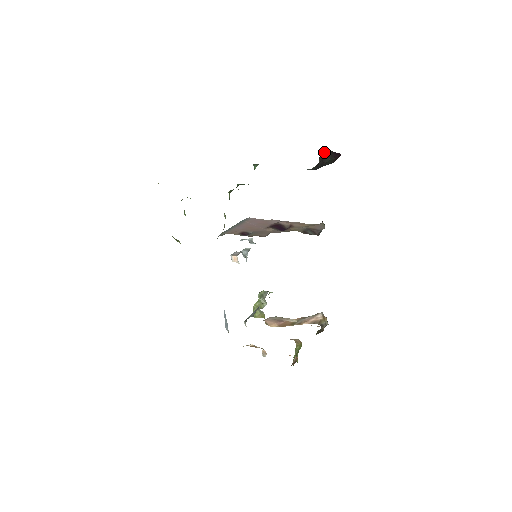
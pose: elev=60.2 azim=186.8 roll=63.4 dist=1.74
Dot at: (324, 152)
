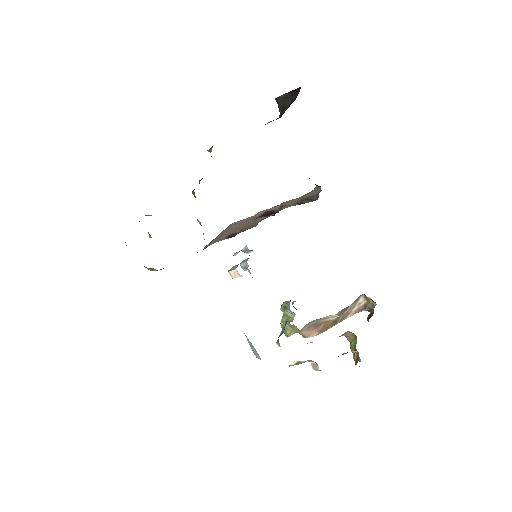
Dot at: (281, 98)
